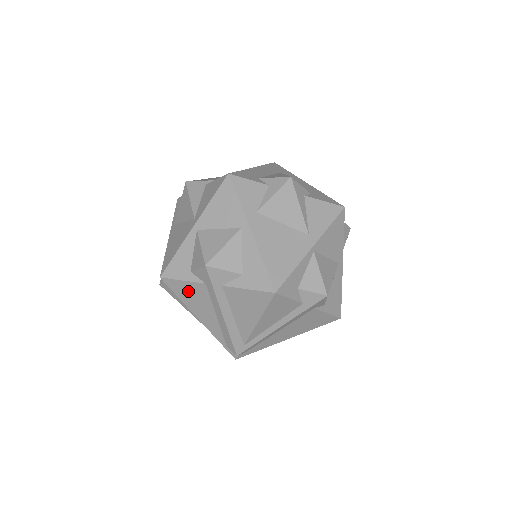
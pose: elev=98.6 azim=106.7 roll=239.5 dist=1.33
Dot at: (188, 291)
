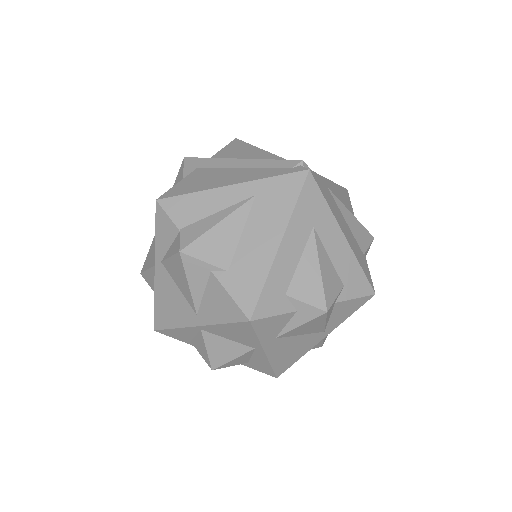
Dot at: occluded
